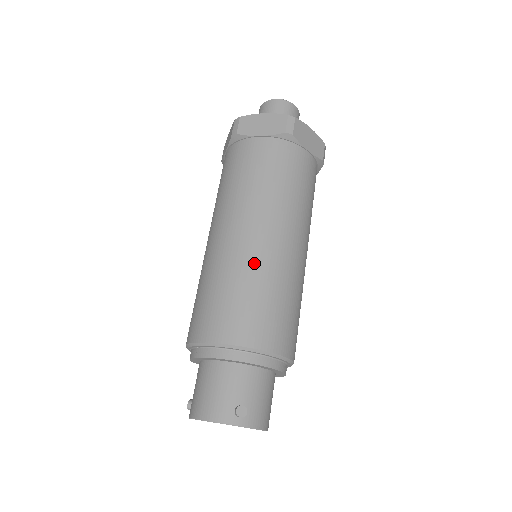
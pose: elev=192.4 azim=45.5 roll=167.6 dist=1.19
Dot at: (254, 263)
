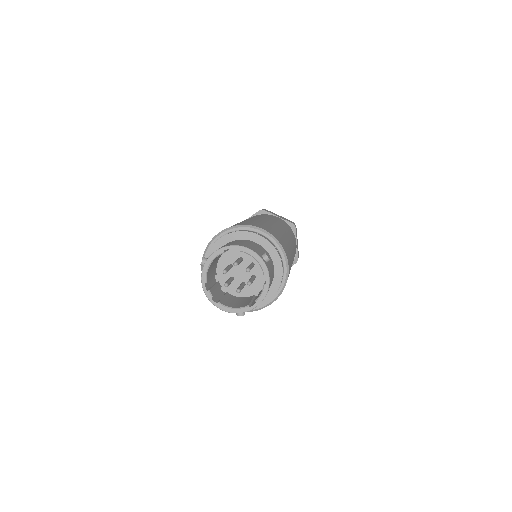
Dot at: (279, 230)
